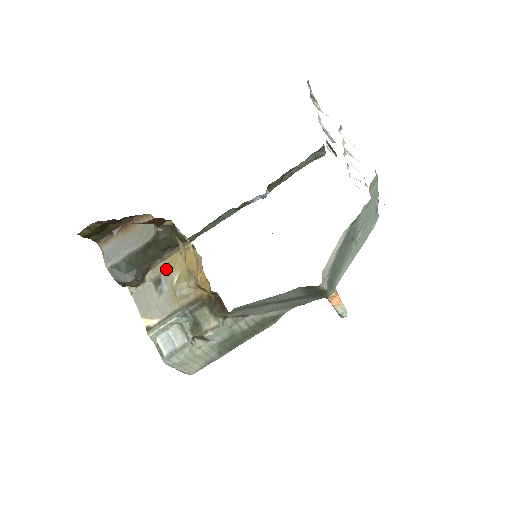
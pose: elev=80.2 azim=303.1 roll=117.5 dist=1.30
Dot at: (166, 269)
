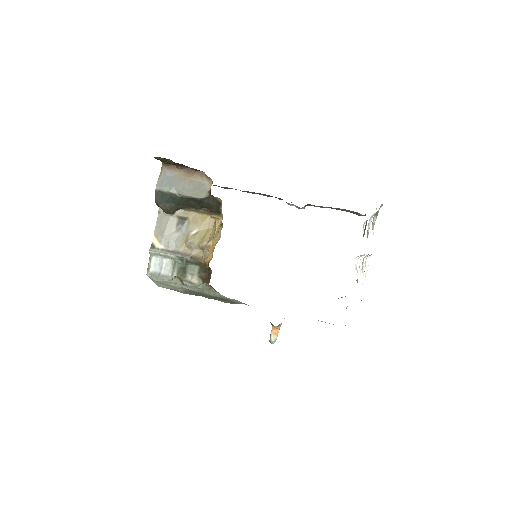
Dot at: (193, 219)
